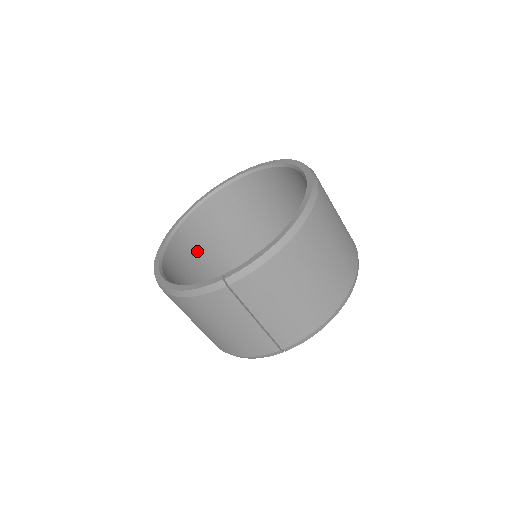
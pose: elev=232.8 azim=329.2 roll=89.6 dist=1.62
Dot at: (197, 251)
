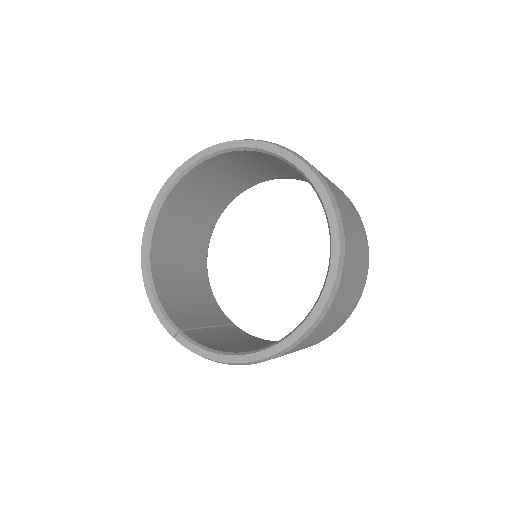
Dot at: (220, 174)
